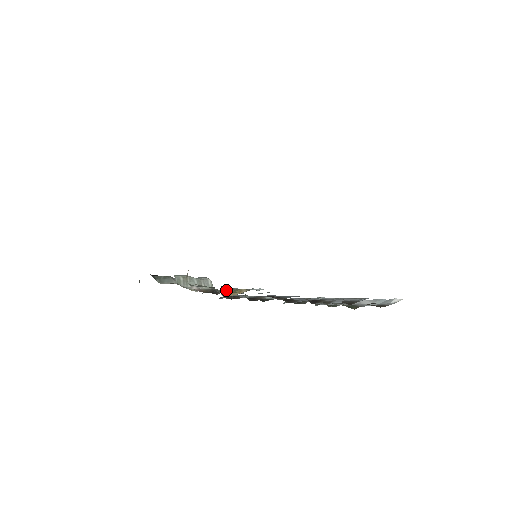
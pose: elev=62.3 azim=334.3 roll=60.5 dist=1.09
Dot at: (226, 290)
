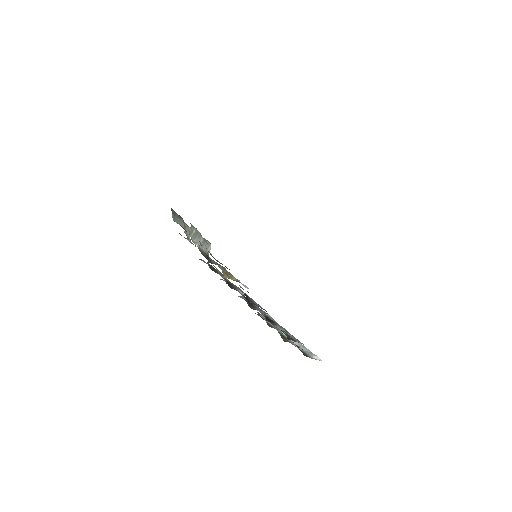
Dot at: (221, 267)
